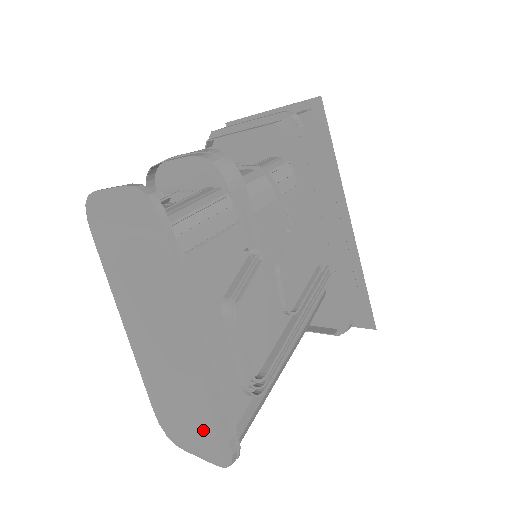
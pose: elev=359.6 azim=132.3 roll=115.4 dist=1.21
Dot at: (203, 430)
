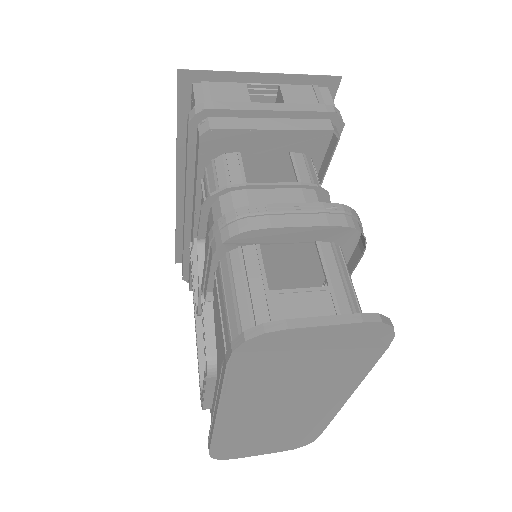
Dot at: (287, 441)
